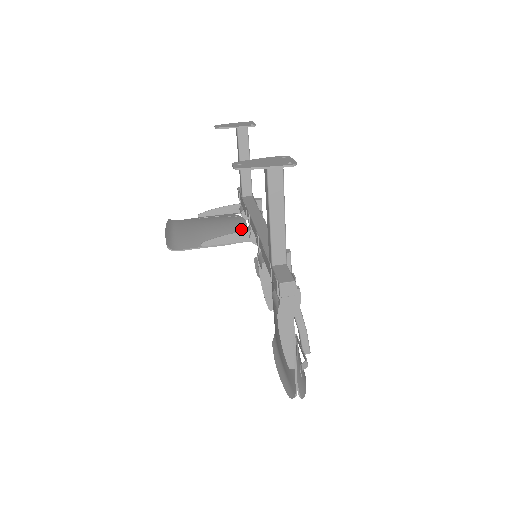
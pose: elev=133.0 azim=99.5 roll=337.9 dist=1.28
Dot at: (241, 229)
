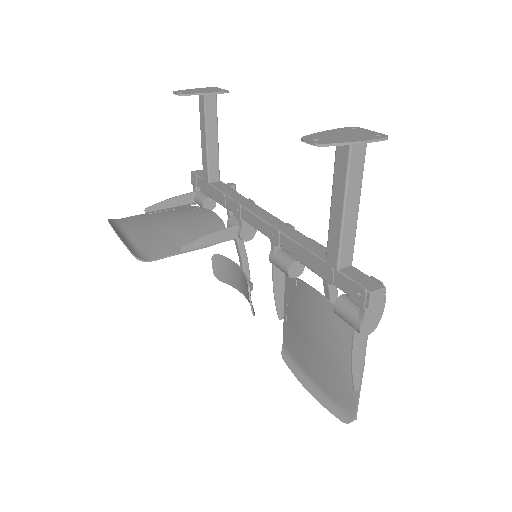
Dot at: (218, 224)
